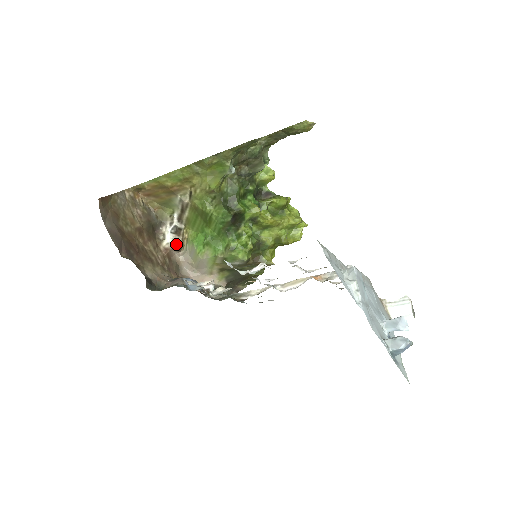
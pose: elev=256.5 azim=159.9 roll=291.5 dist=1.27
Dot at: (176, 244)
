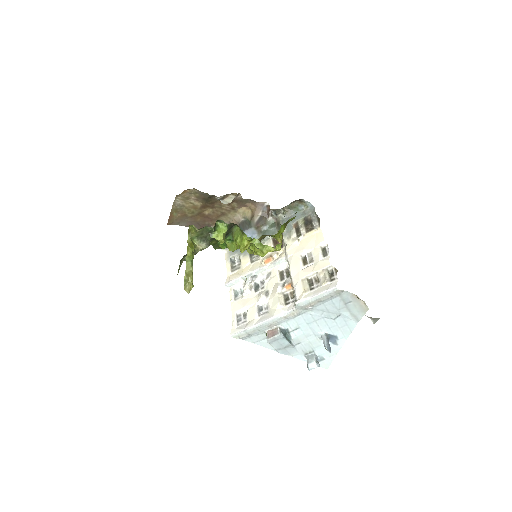
Dot at: (230, 200)
